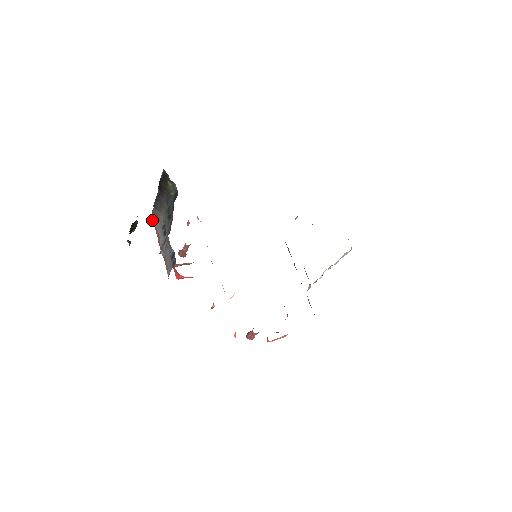
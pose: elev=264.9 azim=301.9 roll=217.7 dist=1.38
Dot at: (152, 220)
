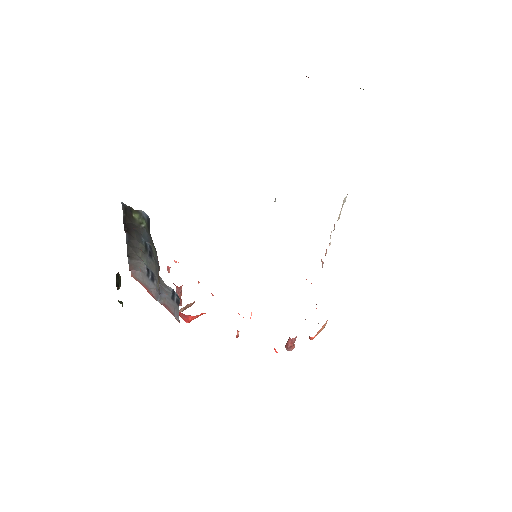
Dot at: (132, 276)
